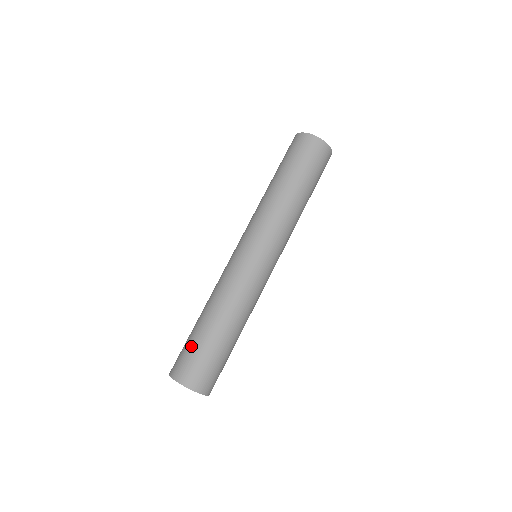
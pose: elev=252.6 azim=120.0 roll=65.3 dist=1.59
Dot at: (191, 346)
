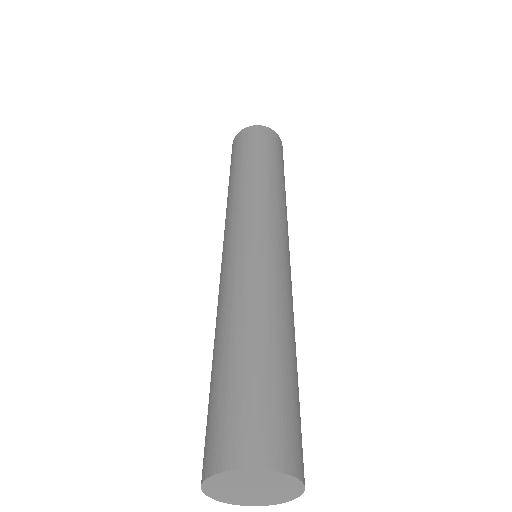
Dot at: (216, 397)
